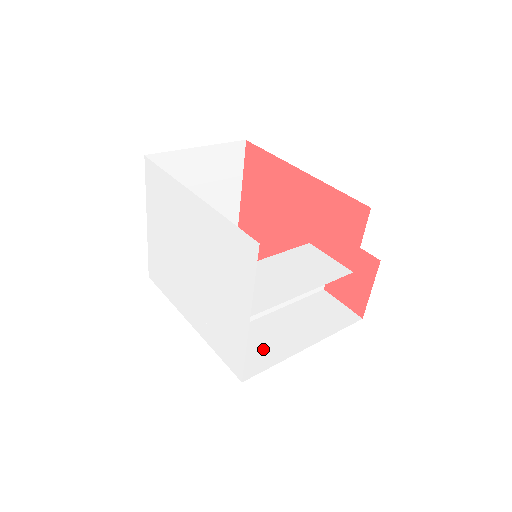
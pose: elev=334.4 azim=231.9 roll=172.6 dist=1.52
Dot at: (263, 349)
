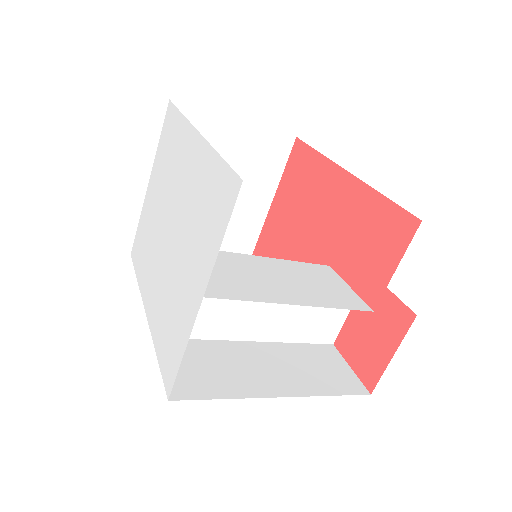
Dot at: (220, 375)
